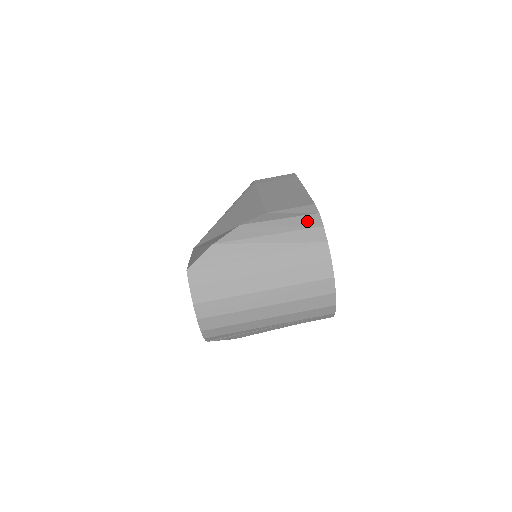
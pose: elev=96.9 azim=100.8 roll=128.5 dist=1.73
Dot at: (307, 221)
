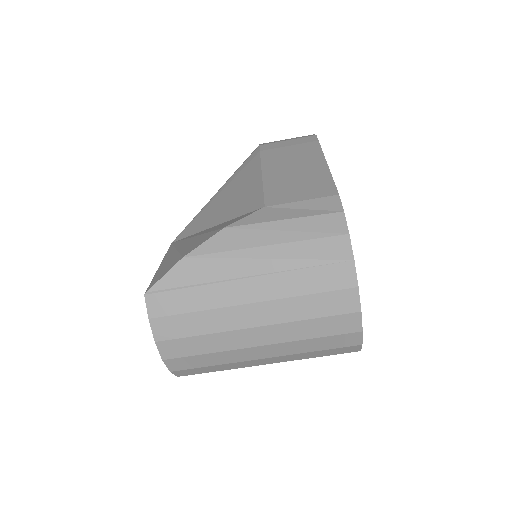
Dot at: (324, 225)
